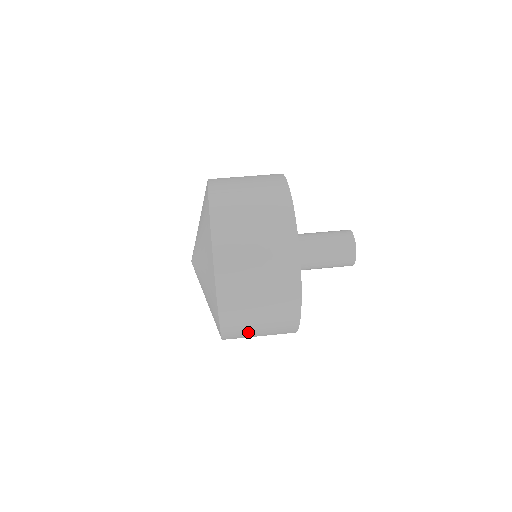
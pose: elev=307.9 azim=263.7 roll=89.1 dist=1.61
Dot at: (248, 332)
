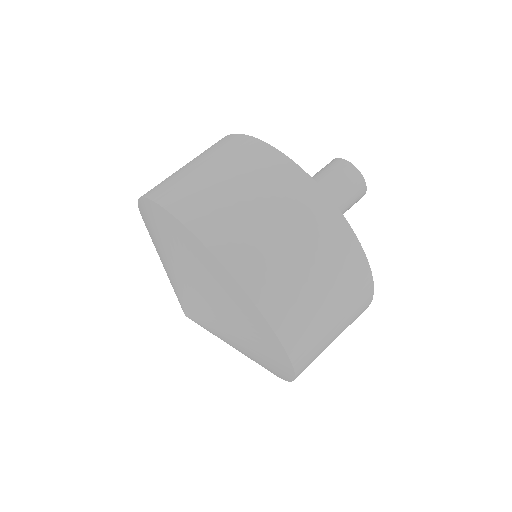
Dot at: occluded
